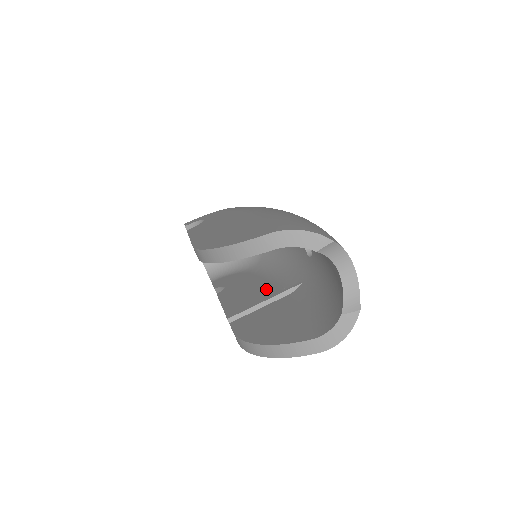
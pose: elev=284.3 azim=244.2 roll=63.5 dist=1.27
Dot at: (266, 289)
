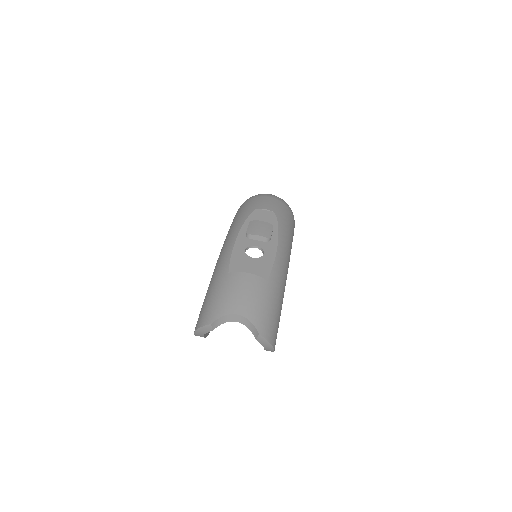
Dot at: occluded
